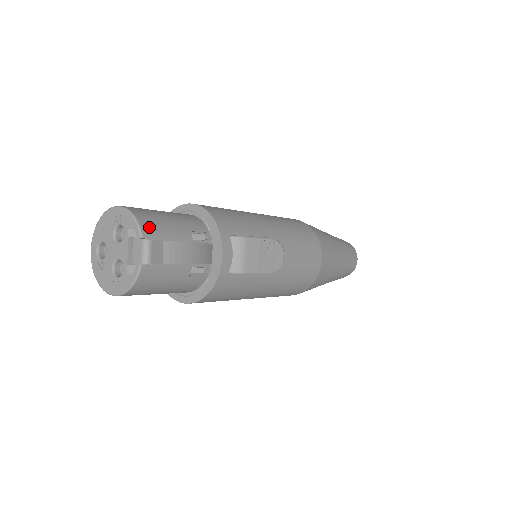
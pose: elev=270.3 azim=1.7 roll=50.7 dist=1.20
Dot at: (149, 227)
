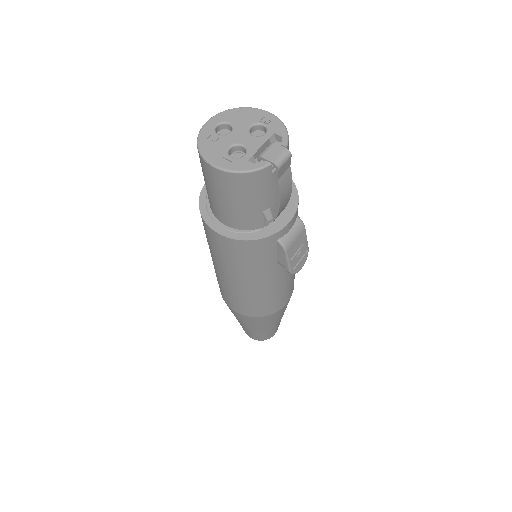
Dot at: (288, 147)
